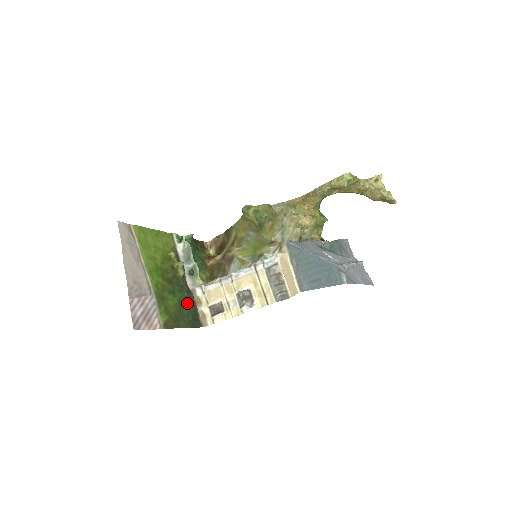
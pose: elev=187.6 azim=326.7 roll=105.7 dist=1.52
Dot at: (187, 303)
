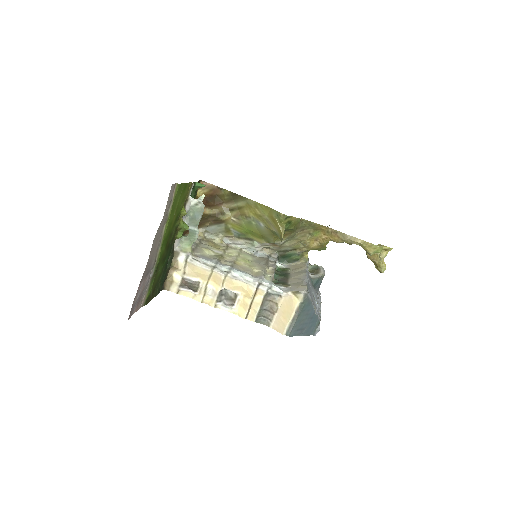
Dot at: (166, 267)
